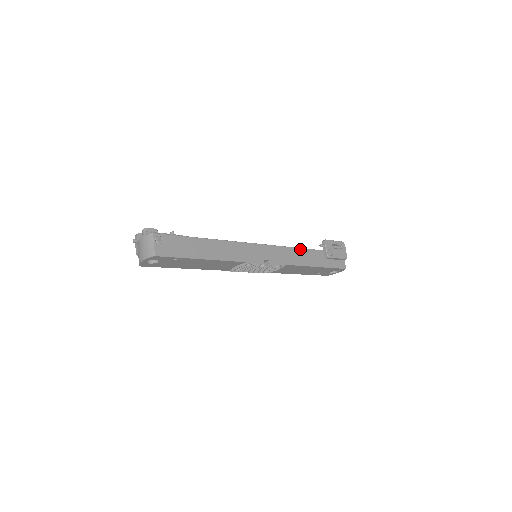
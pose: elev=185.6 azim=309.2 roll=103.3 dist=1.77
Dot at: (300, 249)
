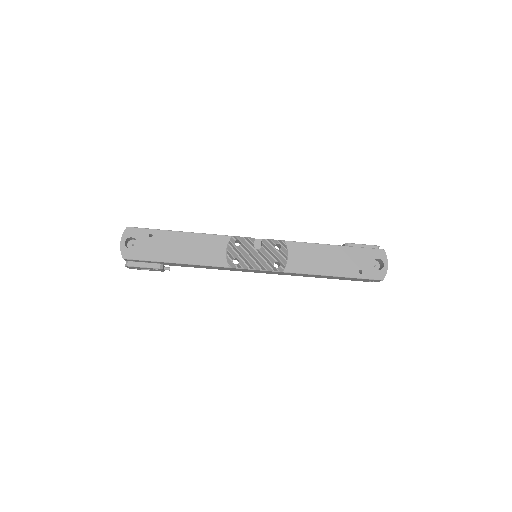
Dot at: occluded
